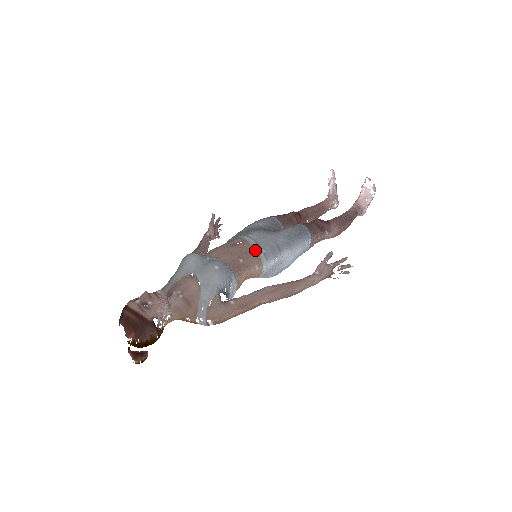
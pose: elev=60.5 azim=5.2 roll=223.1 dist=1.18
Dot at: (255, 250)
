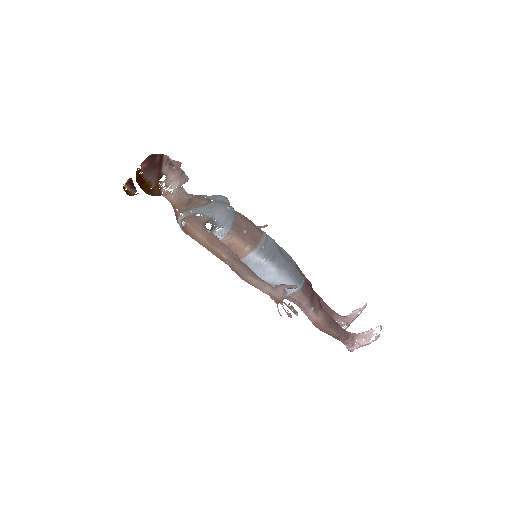
Dot at: (260, 241)
